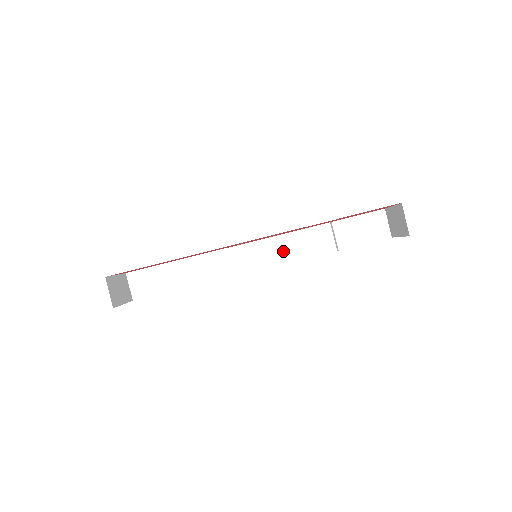
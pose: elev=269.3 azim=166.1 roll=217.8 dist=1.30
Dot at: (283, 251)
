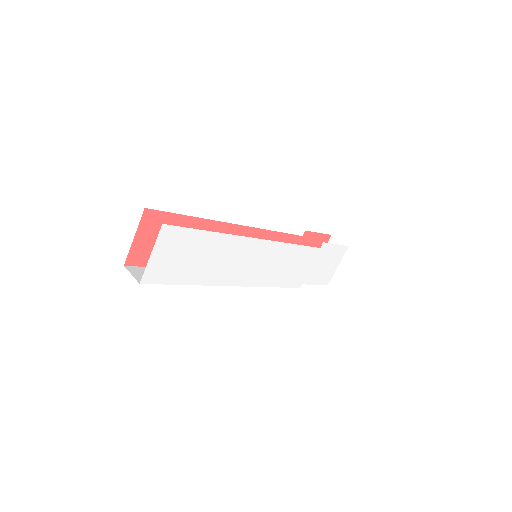
Dot at: occluded
